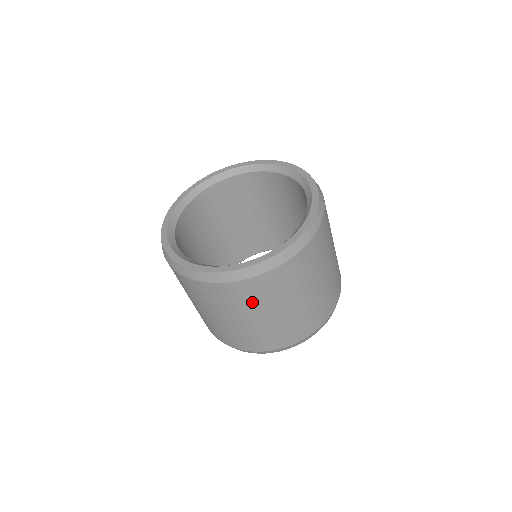
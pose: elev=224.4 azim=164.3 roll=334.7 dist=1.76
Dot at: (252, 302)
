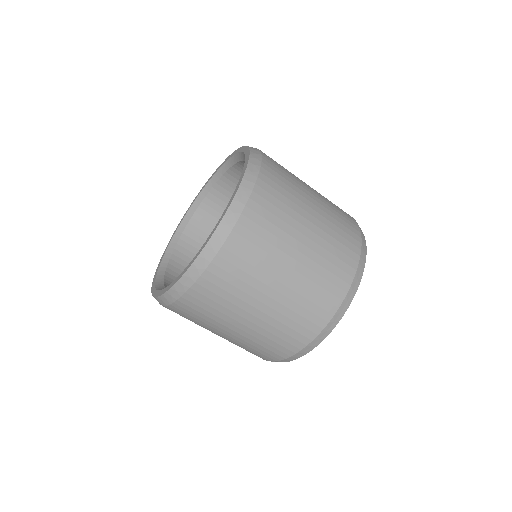
Dot at: (271, 240)
